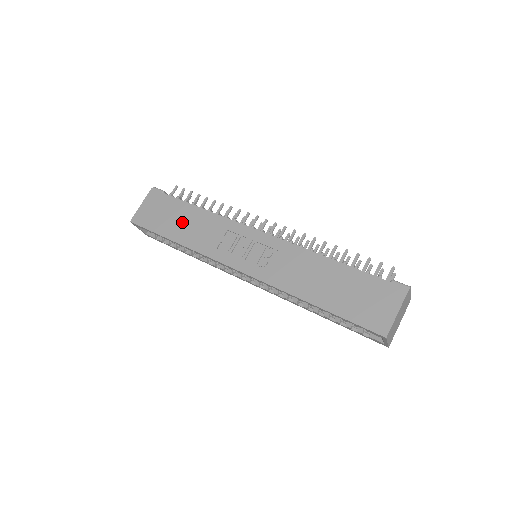
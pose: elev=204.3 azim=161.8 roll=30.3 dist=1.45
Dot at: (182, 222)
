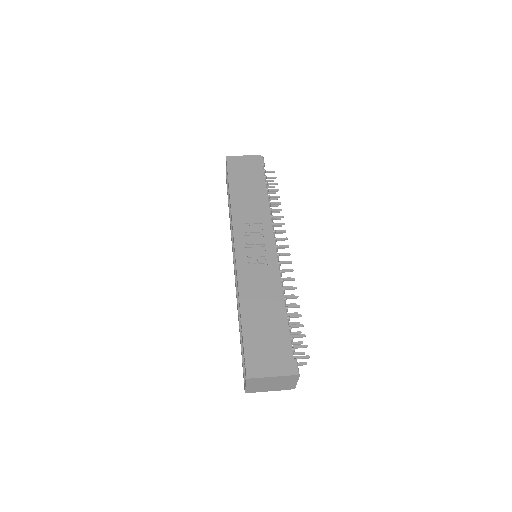
Dot at: (248, 189)
